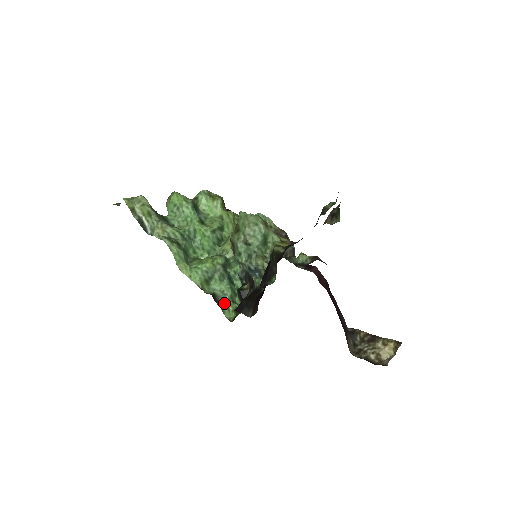
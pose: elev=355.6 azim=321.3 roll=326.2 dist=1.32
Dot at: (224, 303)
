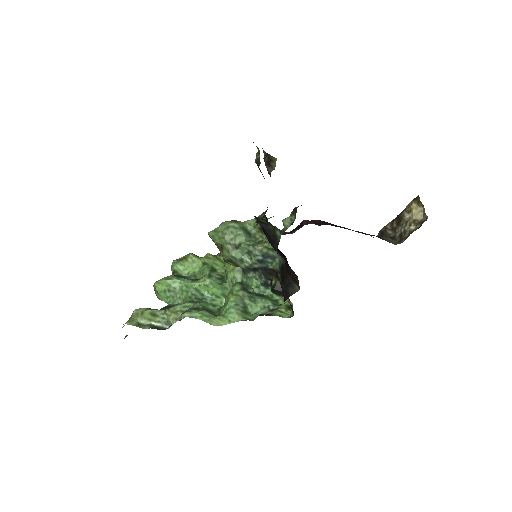
Dot at: (274, 311)
